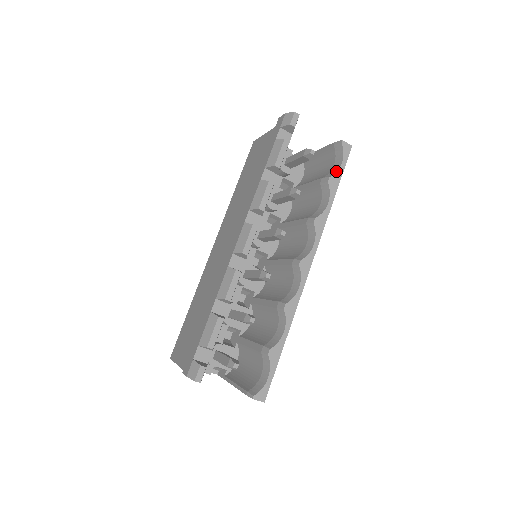
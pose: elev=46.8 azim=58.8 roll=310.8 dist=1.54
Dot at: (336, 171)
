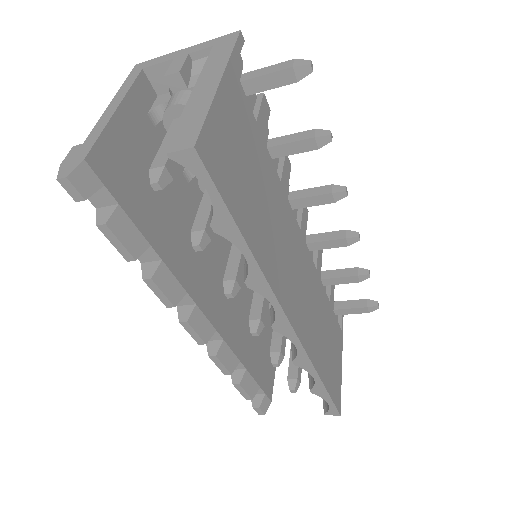
Dot at: occluded
